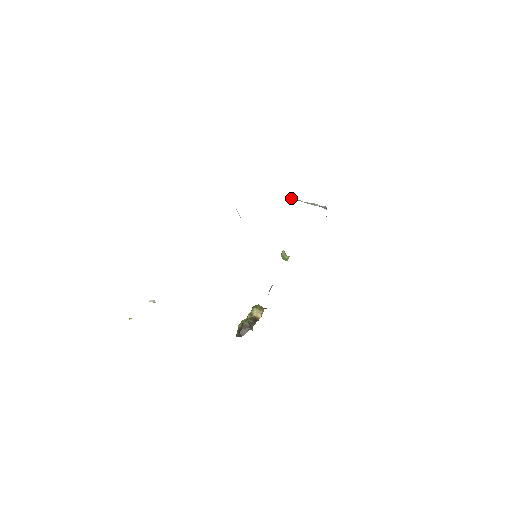
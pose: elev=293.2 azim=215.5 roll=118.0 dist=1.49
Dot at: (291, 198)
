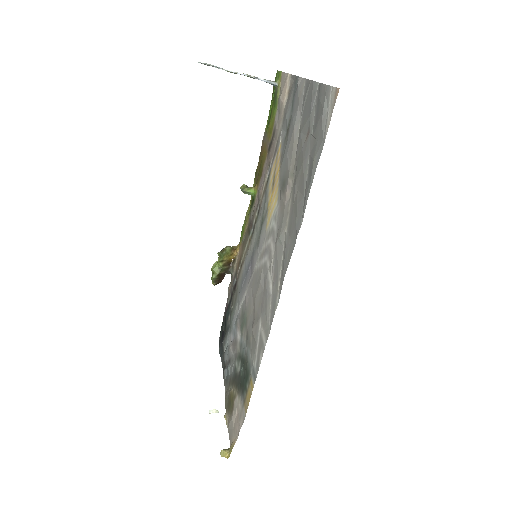
Dot at: occluded
